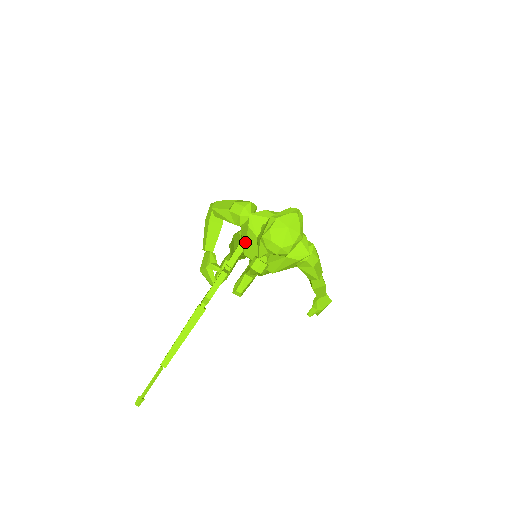
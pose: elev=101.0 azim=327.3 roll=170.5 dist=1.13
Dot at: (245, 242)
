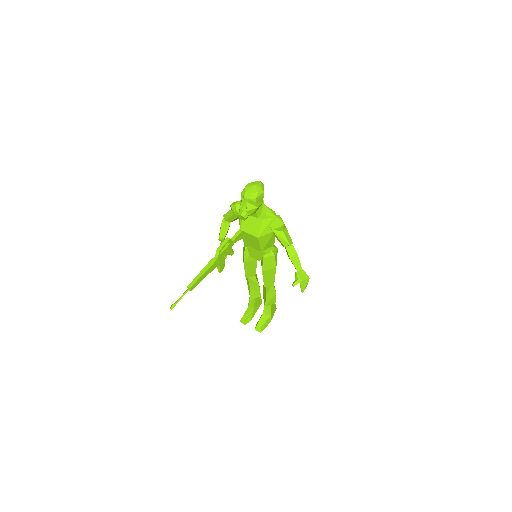
Dot at: (240, 220)
